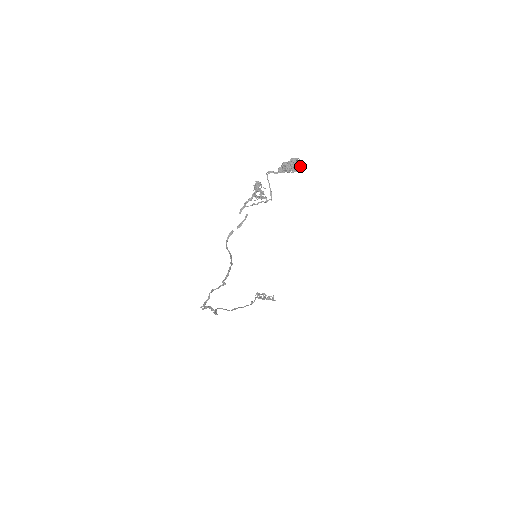
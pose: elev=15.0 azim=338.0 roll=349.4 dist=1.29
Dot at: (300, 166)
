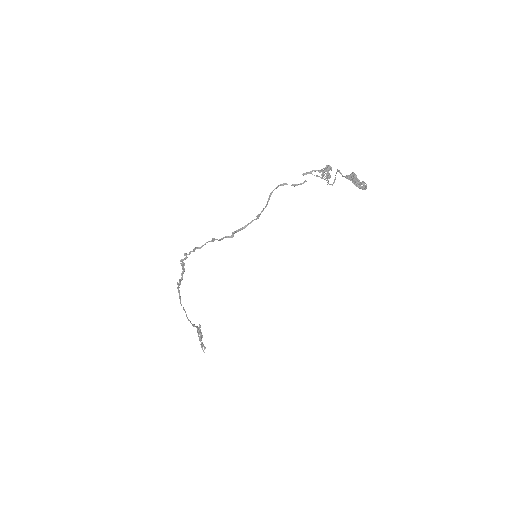
Dot at: occluded
